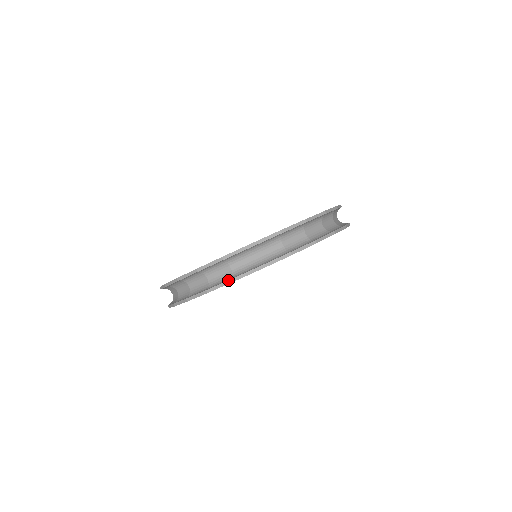
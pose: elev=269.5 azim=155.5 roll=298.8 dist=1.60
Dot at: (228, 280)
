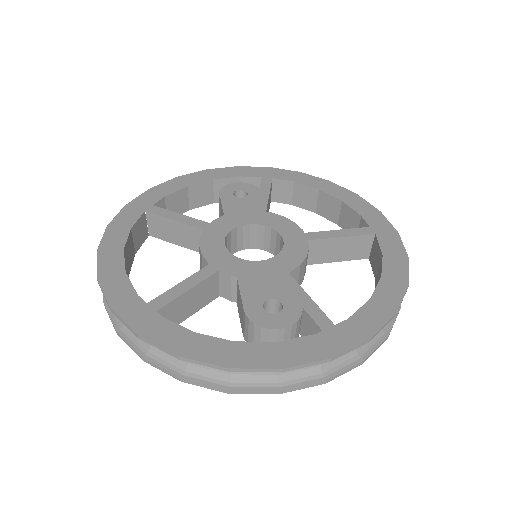
Dot at: (272, 391)
